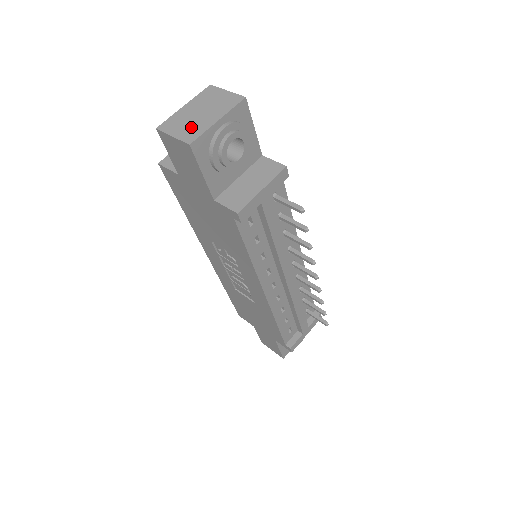
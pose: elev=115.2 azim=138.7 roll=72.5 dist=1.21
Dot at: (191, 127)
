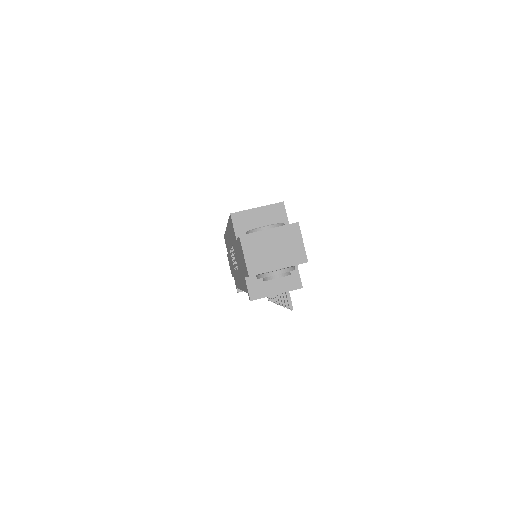
Dot at: (260, 259)
